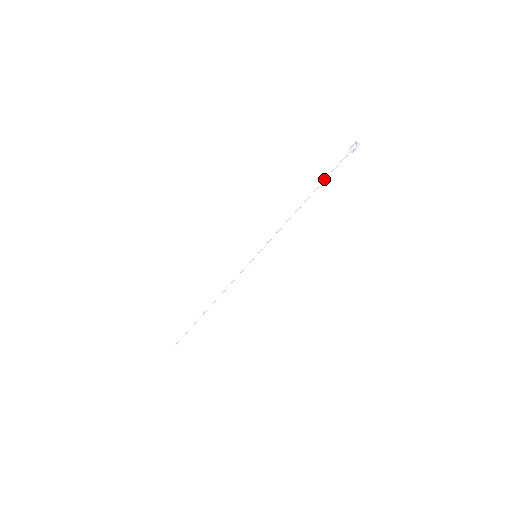
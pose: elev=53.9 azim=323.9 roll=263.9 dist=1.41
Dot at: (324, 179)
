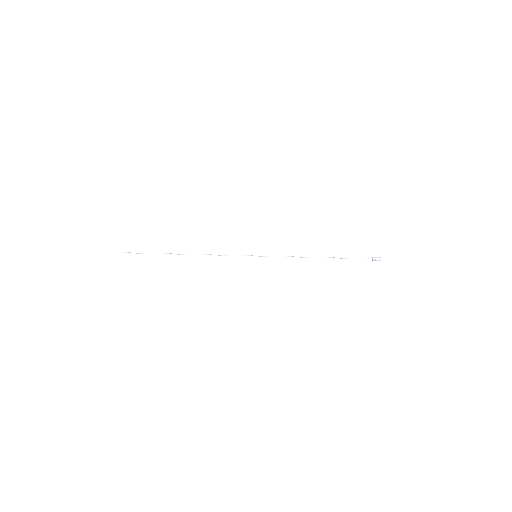
Dot at: occluded
